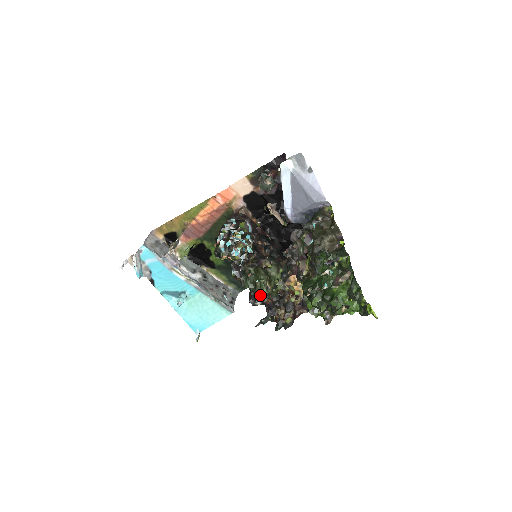
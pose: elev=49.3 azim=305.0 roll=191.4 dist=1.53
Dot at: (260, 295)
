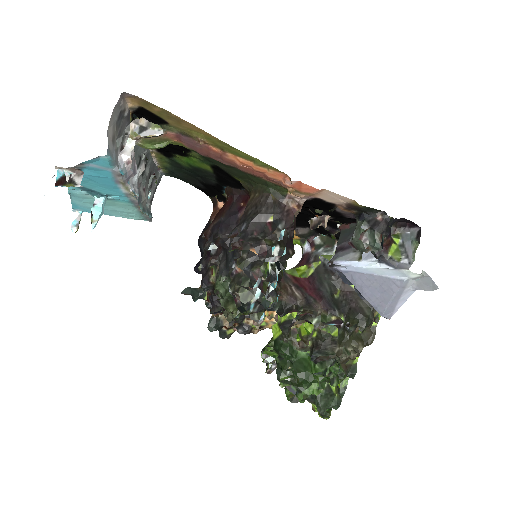
Dot at: (230, 316)
